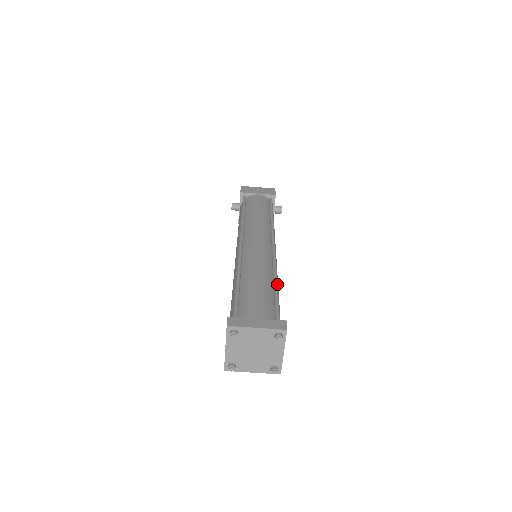
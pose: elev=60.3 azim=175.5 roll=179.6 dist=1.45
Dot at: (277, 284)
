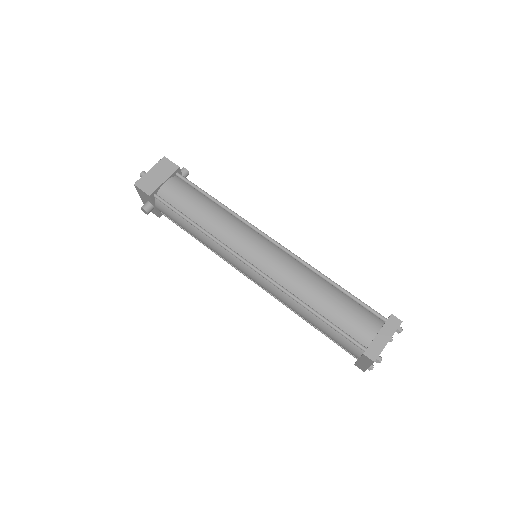
Dot at: (334, 282)
